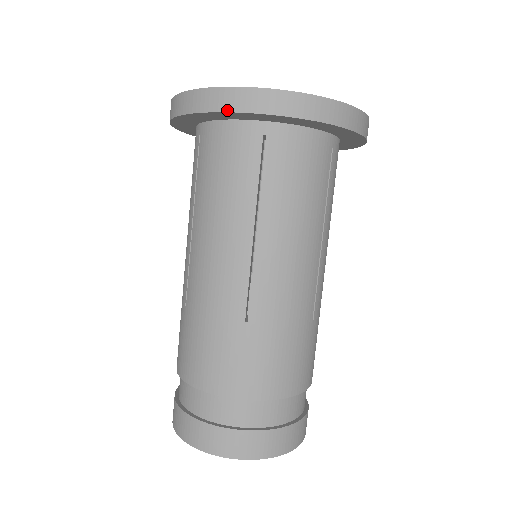
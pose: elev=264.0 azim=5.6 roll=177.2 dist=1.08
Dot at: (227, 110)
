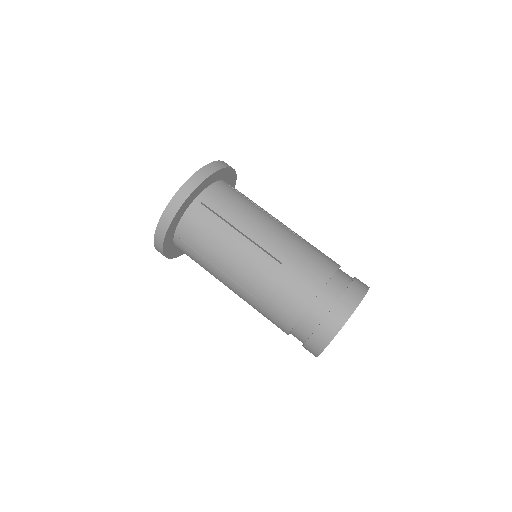
Dot at: (179, 207)
